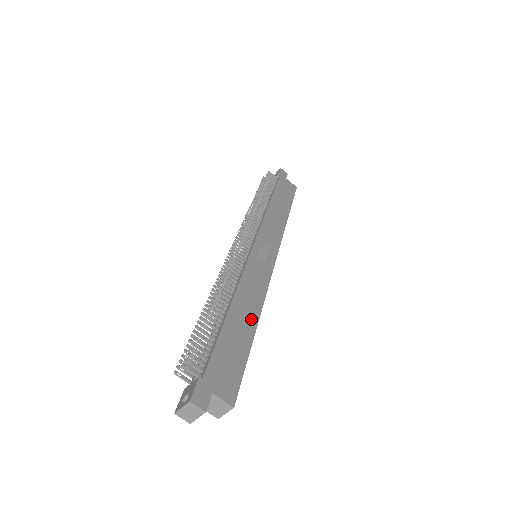
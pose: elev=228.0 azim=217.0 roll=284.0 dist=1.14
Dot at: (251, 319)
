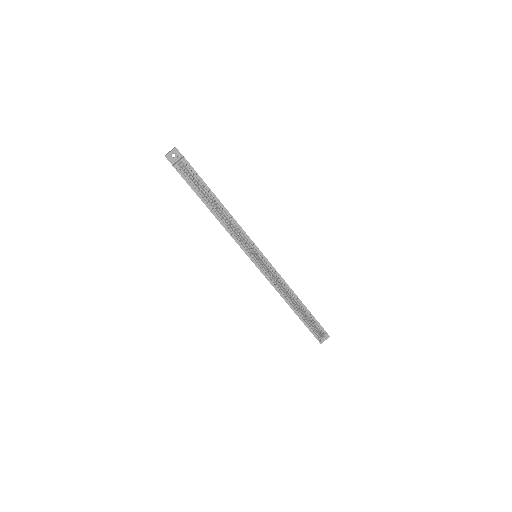
Dot at: (223, 205)
